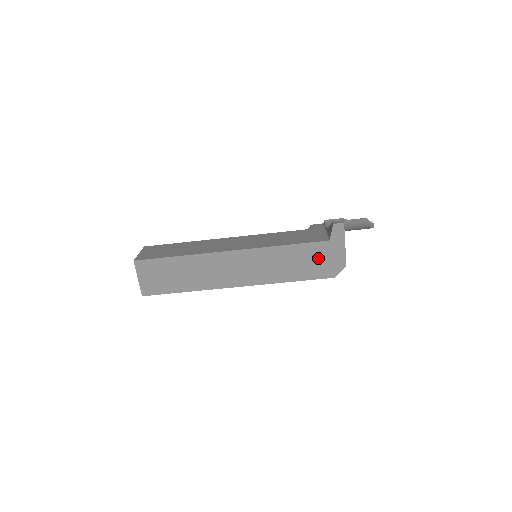
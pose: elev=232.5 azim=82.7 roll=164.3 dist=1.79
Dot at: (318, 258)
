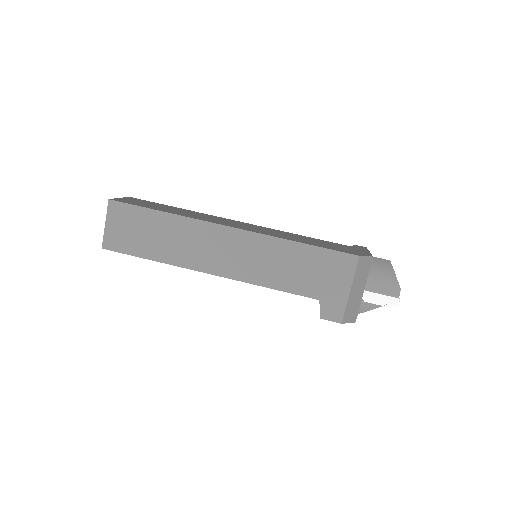
Dot at: occluded
